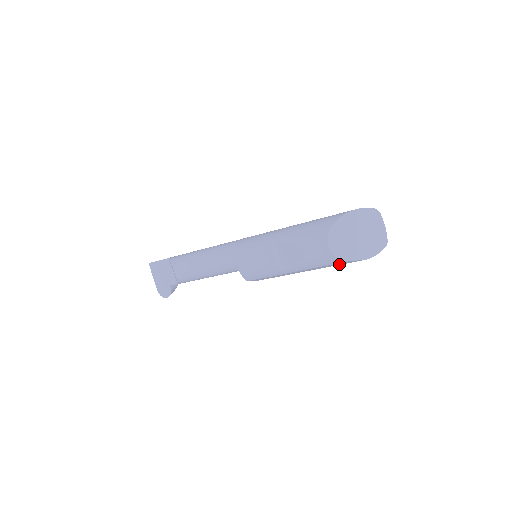
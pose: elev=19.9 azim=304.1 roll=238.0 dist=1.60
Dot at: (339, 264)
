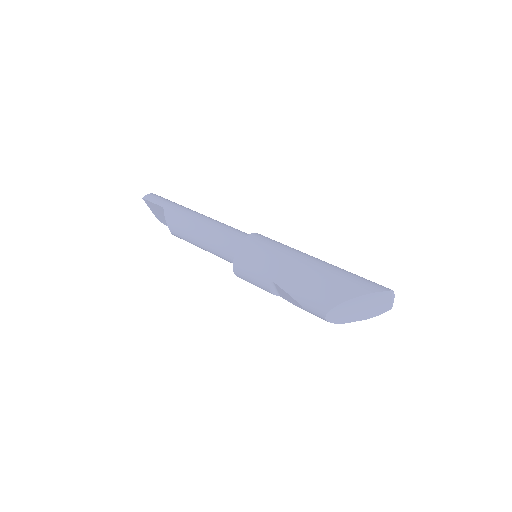
Dot at: occluded
